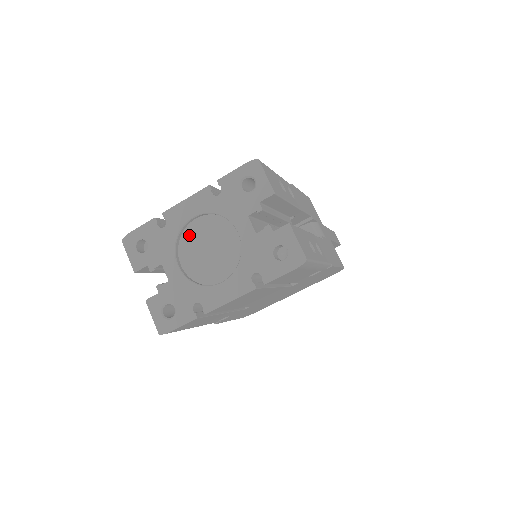
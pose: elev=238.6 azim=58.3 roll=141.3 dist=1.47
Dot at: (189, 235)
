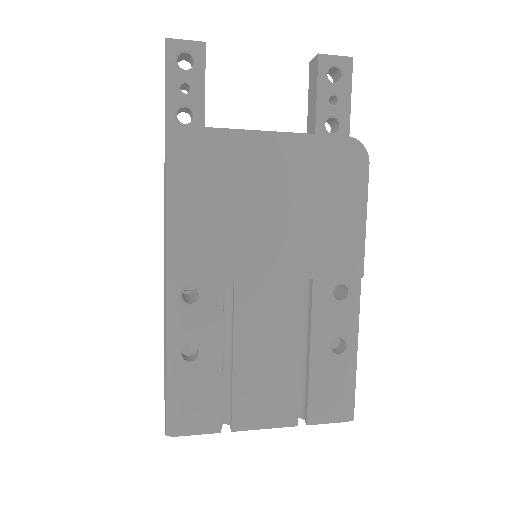
Dot at: occluded
